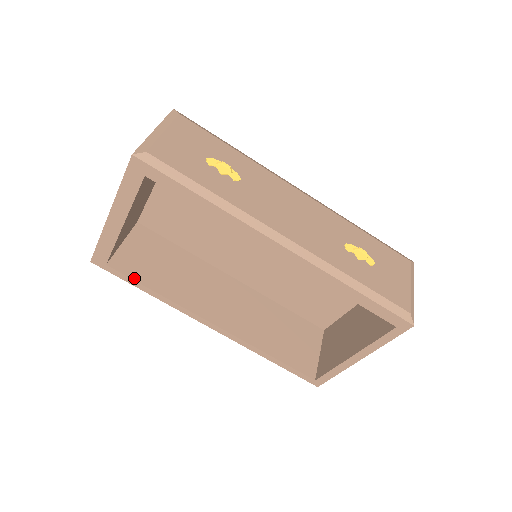
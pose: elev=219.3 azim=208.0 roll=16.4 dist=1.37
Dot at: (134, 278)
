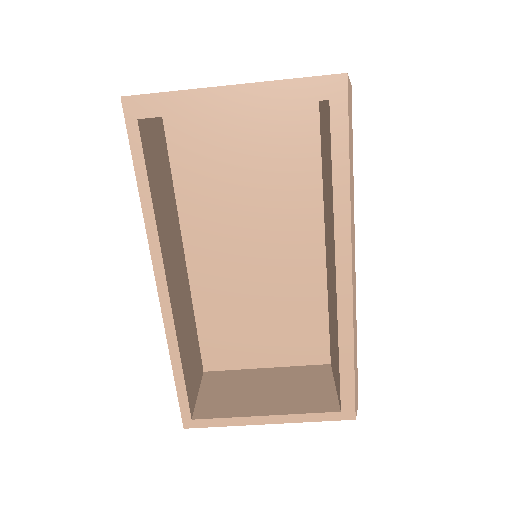
Dot at: (146, 163)
